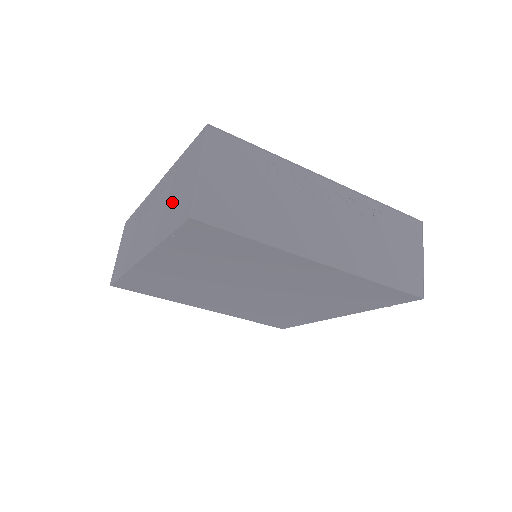
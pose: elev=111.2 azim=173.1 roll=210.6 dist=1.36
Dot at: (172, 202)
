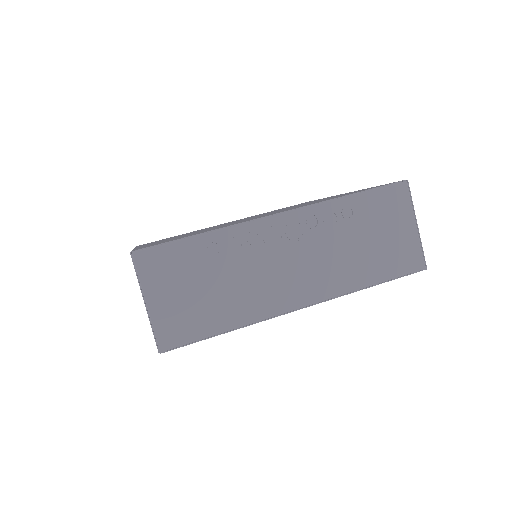
Dot at: occluded
